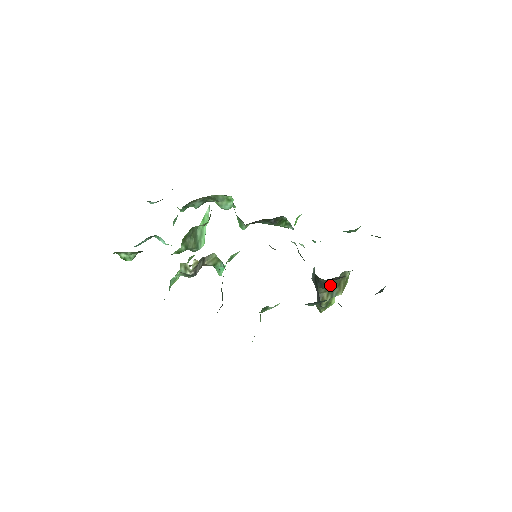
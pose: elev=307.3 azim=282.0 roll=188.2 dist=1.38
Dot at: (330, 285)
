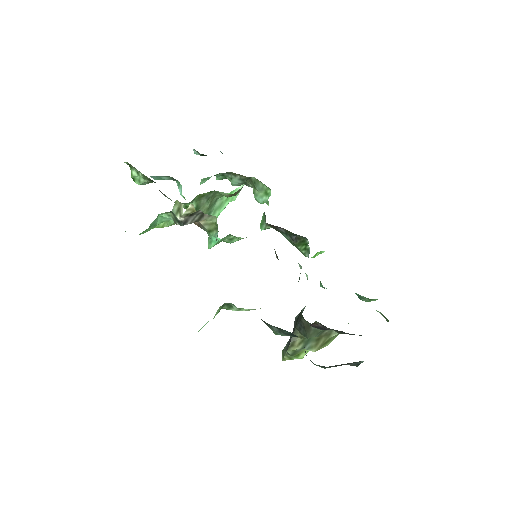
Dot at: (309, 332)
